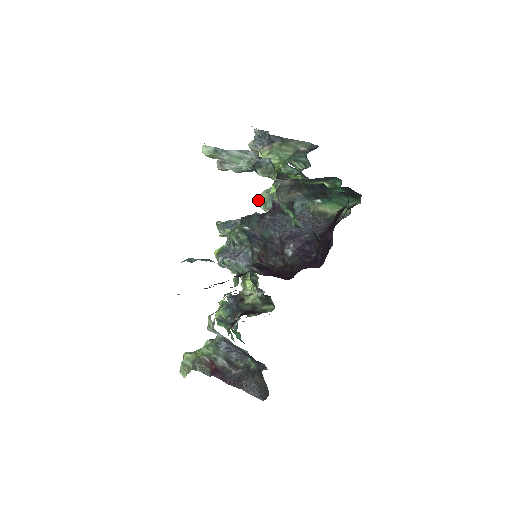
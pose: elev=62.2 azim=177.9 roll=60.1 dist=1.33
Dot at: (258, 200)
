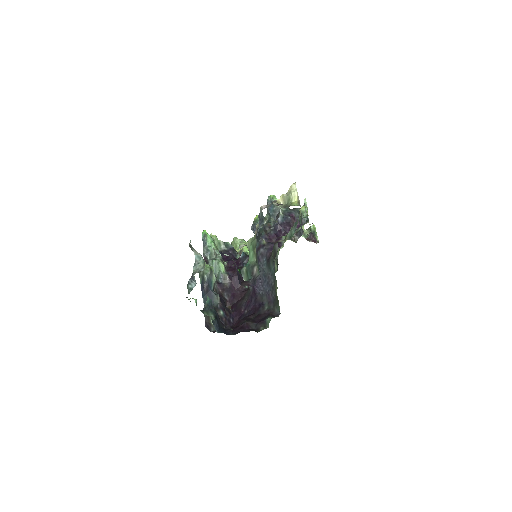
Dot at: (300, 208)
